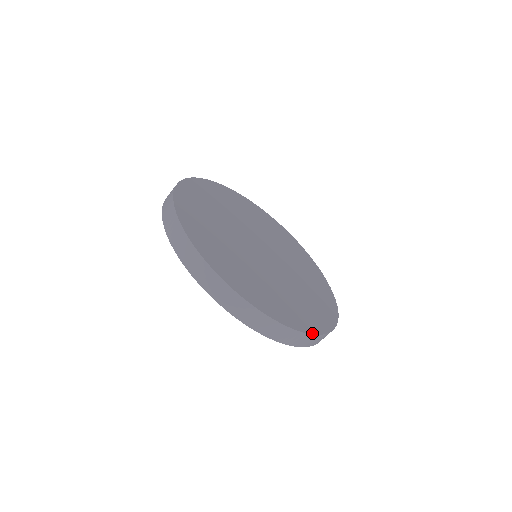
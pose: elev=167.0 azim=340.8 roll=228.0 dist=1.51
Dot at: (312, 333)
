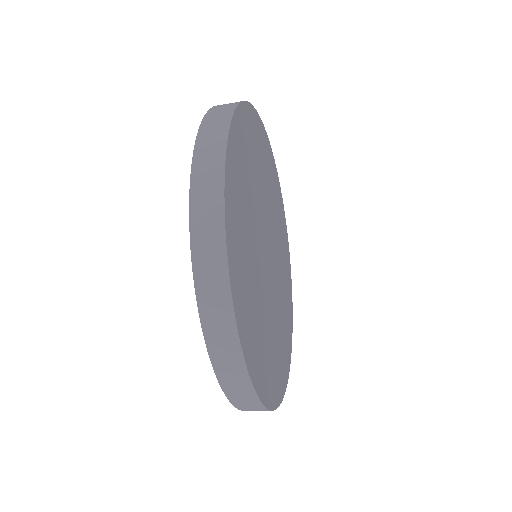
Dot at: (236, 317)
